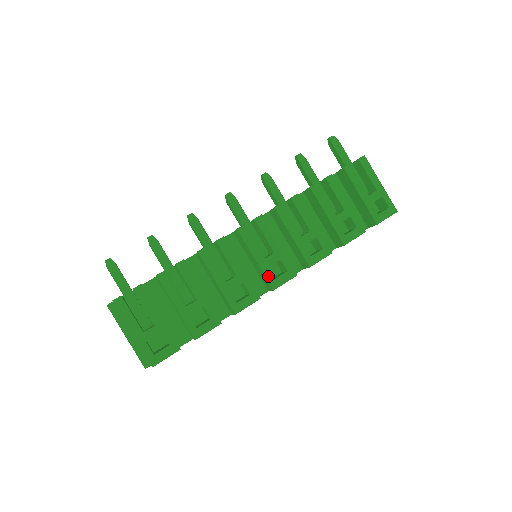
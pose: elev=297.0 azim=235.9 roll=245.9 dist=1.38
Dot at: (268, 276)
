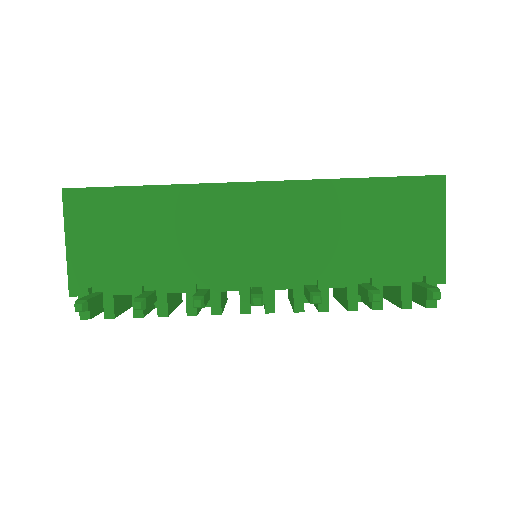
Dot at: occluded
